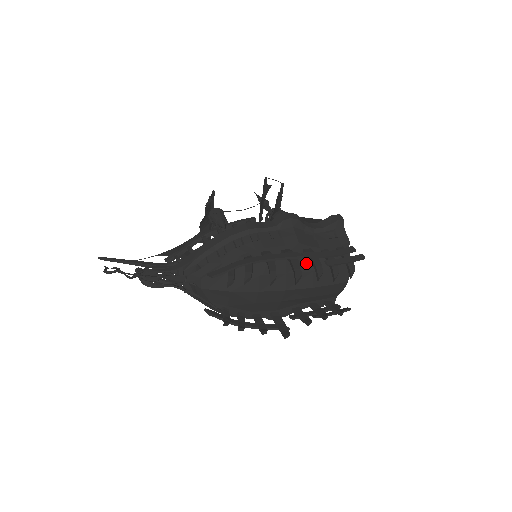
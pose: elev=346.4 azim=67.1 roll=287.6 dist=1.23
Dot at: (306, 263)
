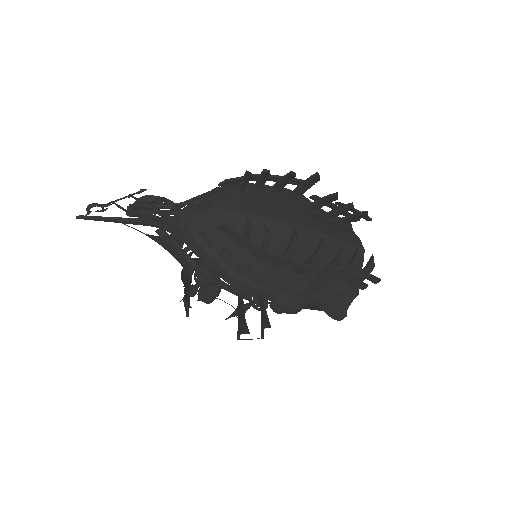
Dot at: (316, 216)
